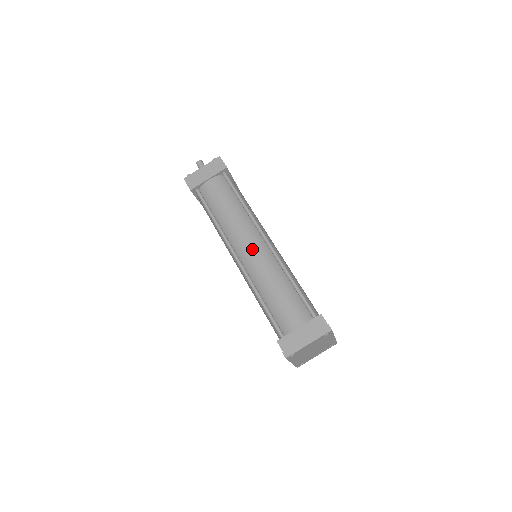
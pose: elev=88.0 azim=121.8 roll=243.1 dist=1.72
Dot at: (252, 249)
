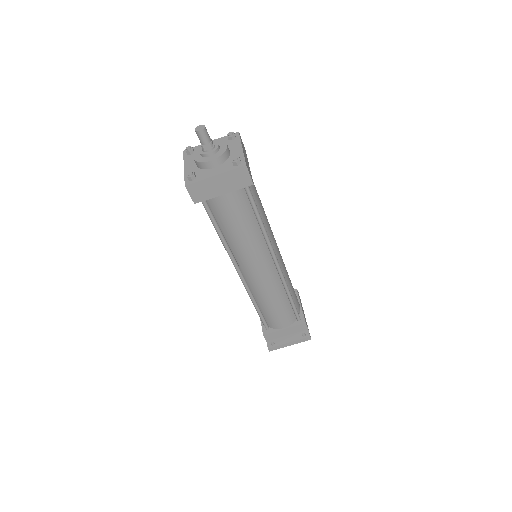
Dot at: (261, 275)
